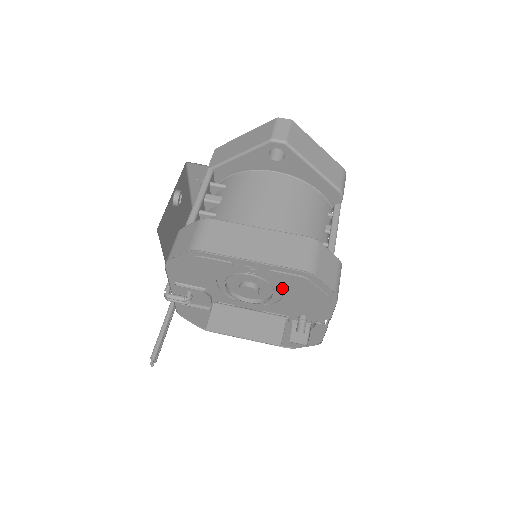
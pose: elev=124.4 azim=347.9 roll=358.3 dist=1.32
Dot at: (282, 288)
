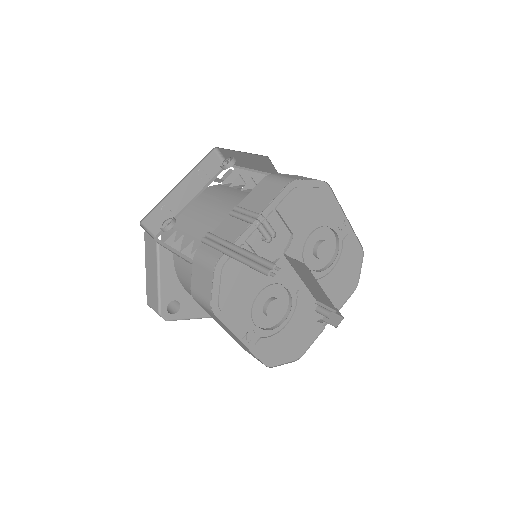
Dot at: (337, 261)
